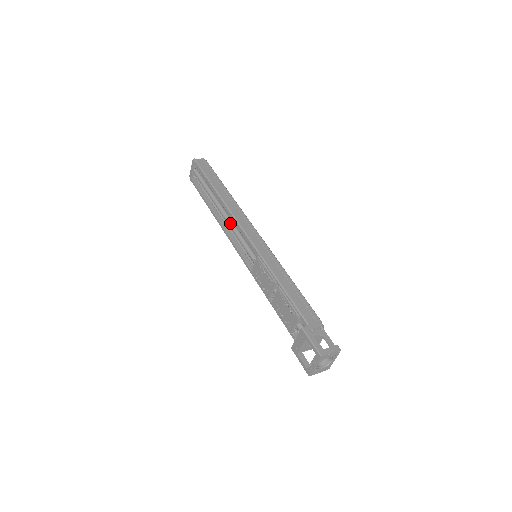
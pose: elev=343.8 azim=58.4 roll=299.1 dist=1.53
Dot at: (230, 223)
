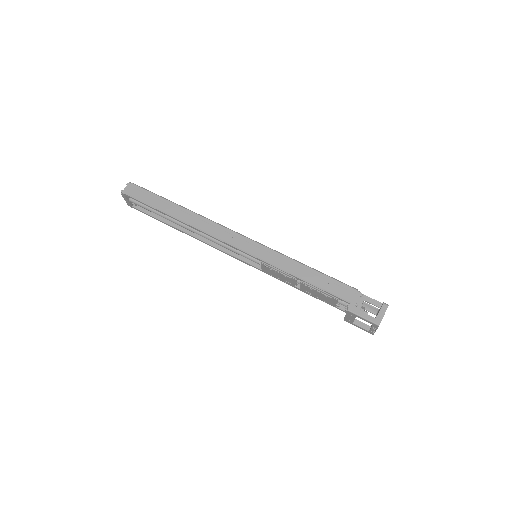
Dot at: (209, 238)
